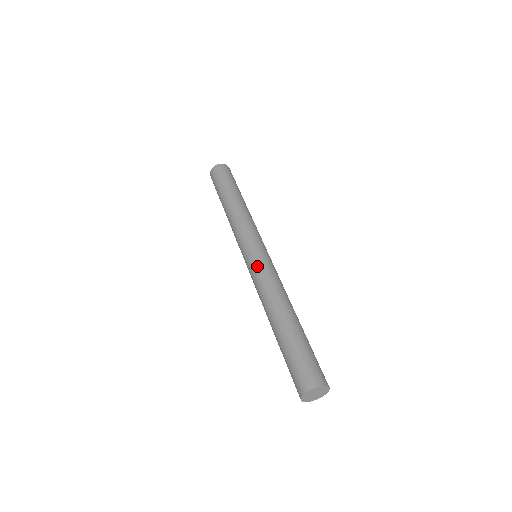
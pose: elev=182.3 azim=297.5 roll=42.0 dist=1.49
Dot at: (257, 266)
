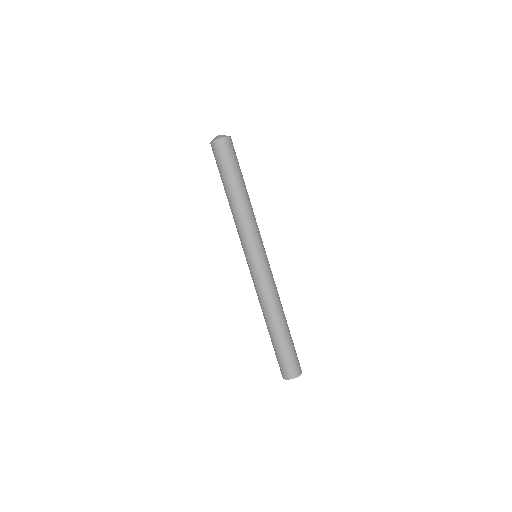
Dot at: (256, 276)
